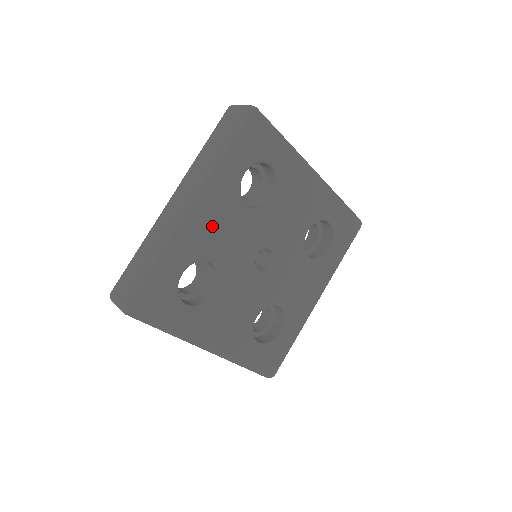
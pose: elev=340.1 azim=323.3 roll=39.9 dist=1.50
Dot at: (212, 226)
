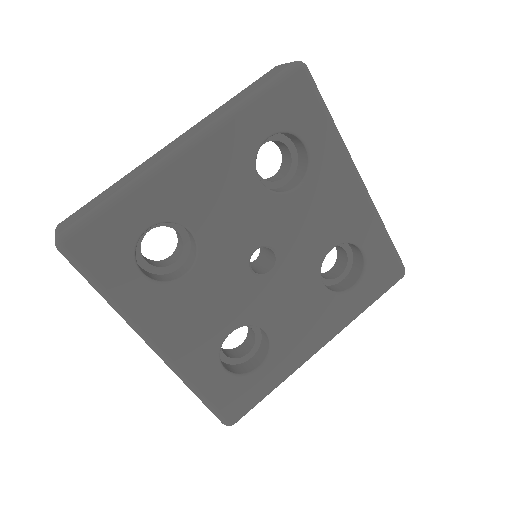
Dot at: (206, 185)
